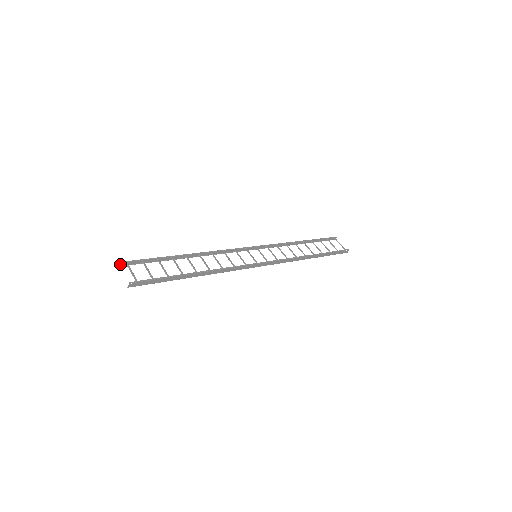
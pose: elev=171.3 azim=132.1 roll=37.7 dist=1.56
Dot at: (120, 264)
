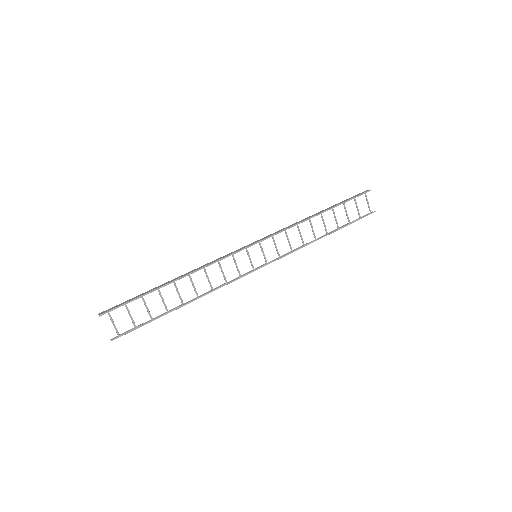
Dot at: (102, 312)
